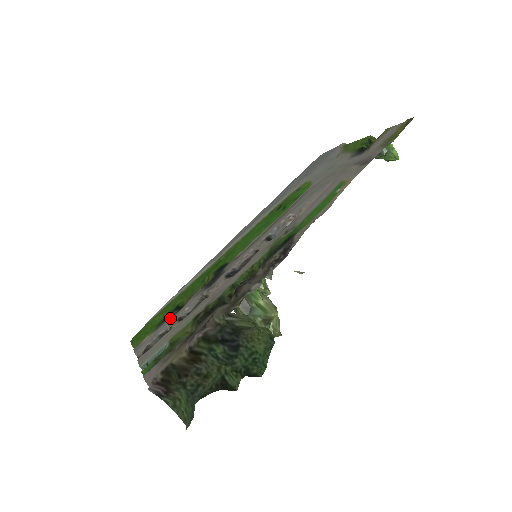
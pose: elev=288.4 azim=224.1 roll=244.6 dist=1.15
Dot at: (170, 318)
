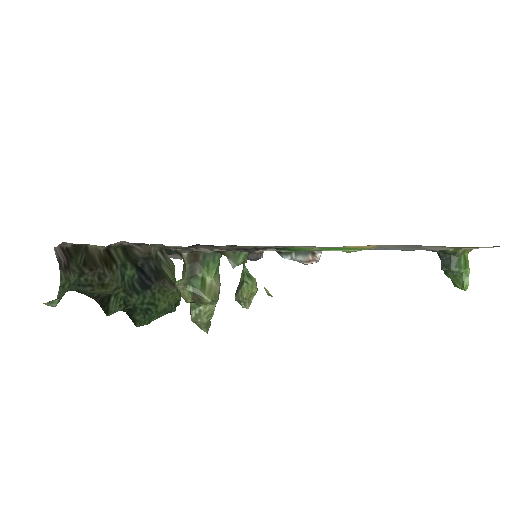
Dot at: occluded
